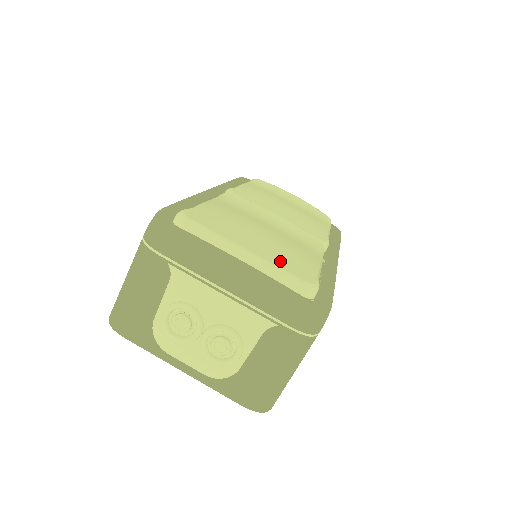
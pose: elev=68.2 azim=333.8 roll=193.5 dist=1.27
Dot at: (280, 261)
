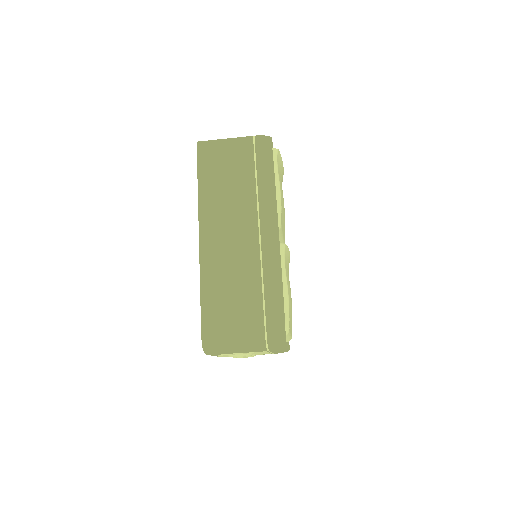
Dot at: occluded
